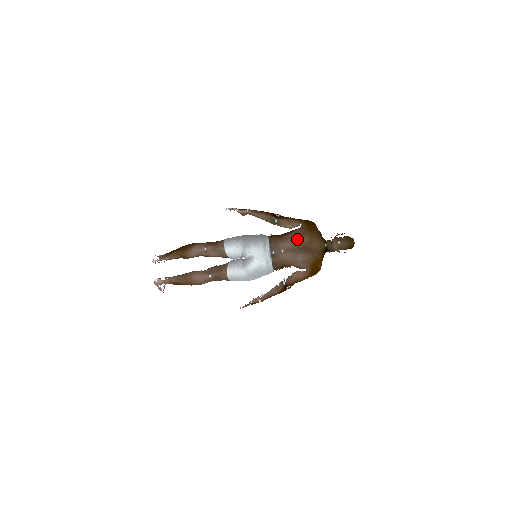
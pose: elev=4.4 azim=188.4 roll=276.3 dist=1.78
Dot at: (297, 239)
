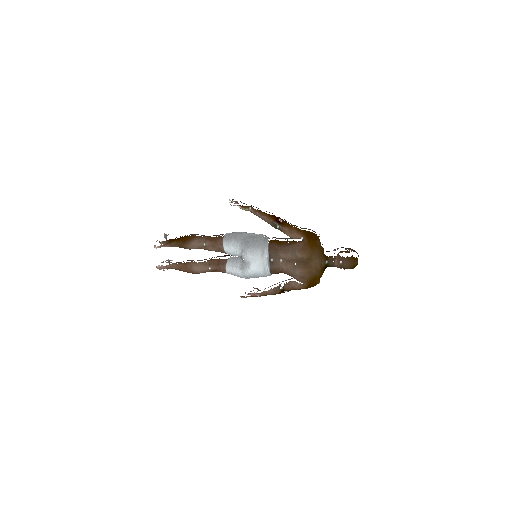
Dot at: (296, 254)
